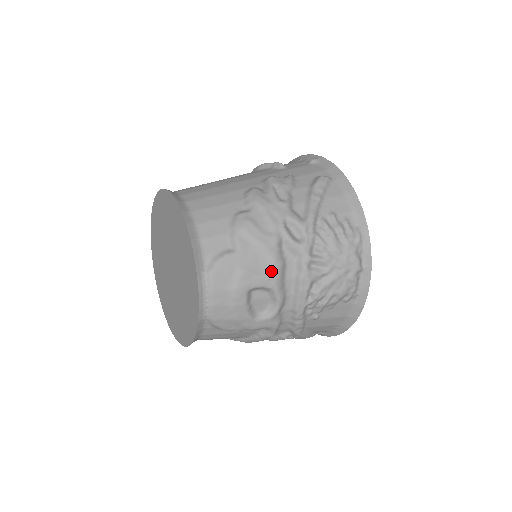
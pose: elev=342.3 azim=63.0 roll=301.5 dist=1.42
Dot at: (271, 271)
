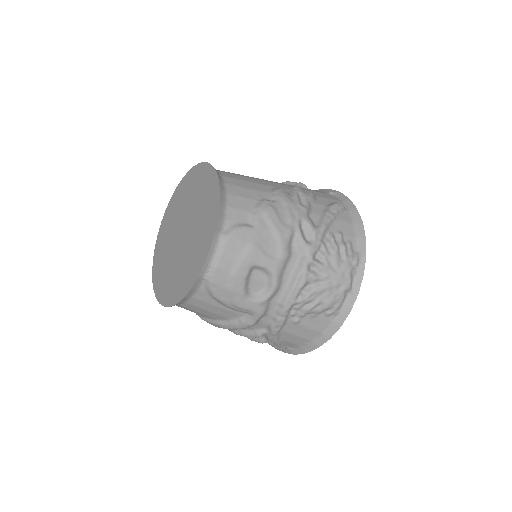
Dot at: (277, 257)
